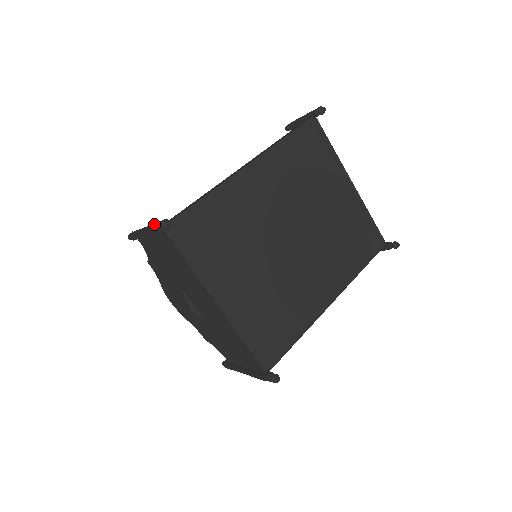
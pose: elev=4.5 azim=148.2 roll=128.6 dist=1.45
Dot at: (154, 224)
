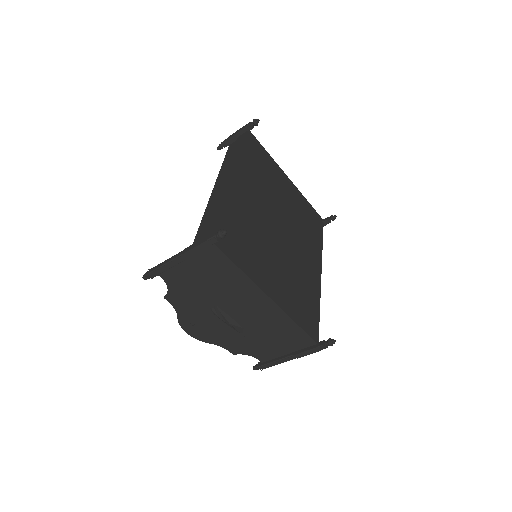
Dot at: (201, 242)
